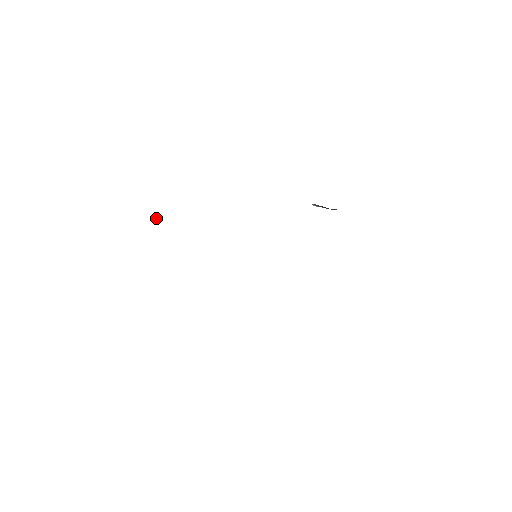
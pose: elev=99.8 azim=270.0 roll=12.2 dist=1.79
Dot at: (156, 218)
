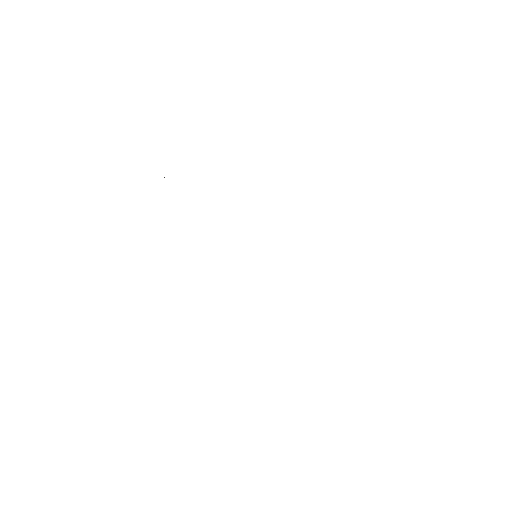
Dot at: occluded
